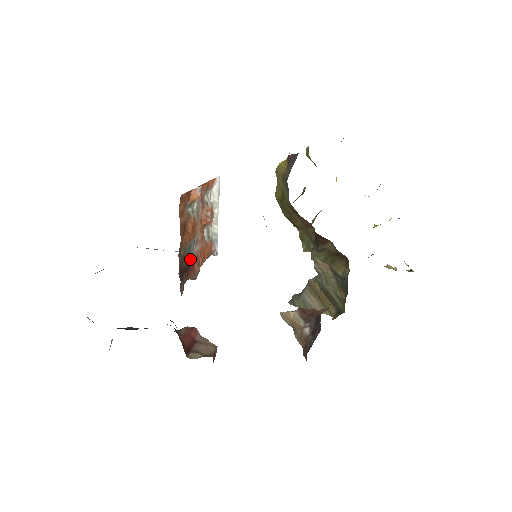
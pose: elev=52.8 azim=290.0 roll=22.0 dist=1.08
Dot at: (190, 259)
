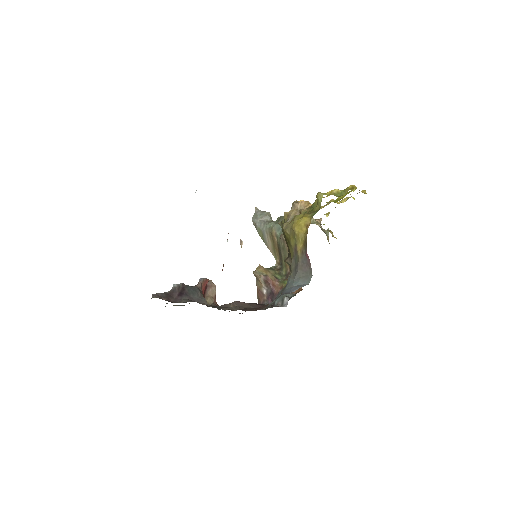
Dot at: occluded
